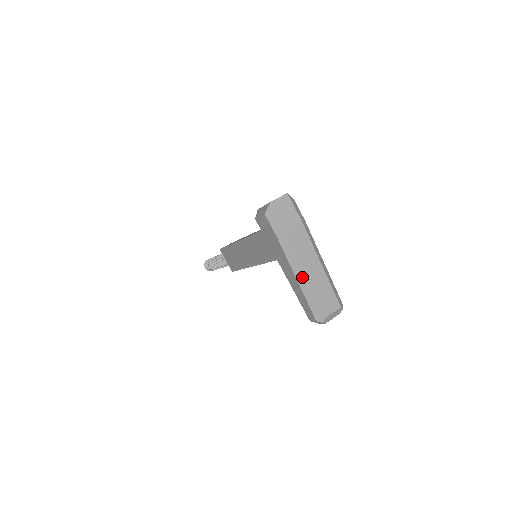
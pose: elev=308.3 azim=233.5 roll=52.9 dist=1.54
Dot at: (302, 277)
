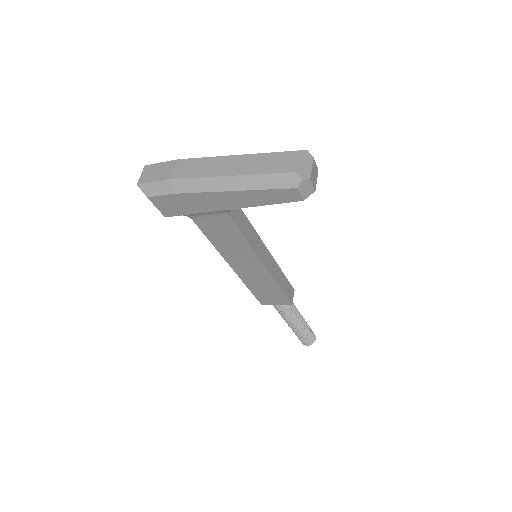
Dot at: (231, 183)
